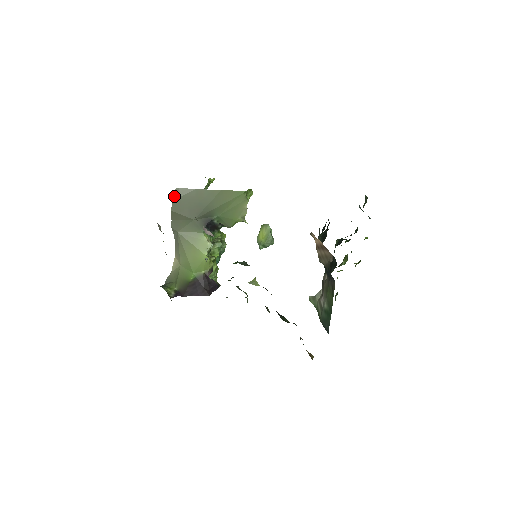
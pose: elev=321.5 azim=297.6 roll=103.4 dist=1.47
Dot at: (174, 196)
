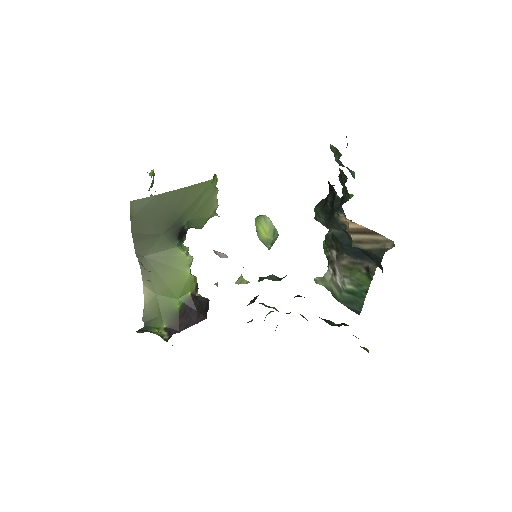
Dot at: (130, 213)
